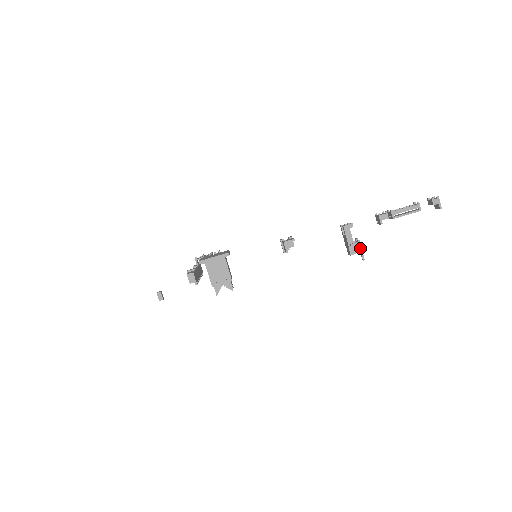
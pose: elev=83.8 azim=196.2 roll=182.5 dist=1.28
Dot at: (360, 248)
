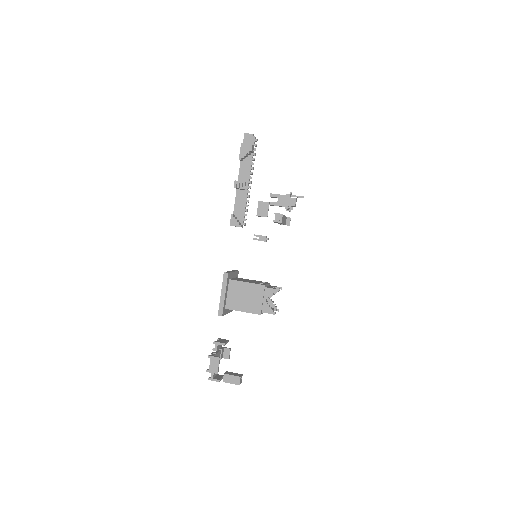
Dot at: (293, 195)
